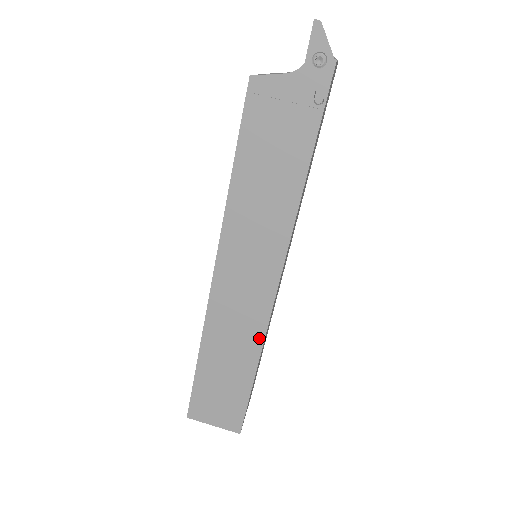
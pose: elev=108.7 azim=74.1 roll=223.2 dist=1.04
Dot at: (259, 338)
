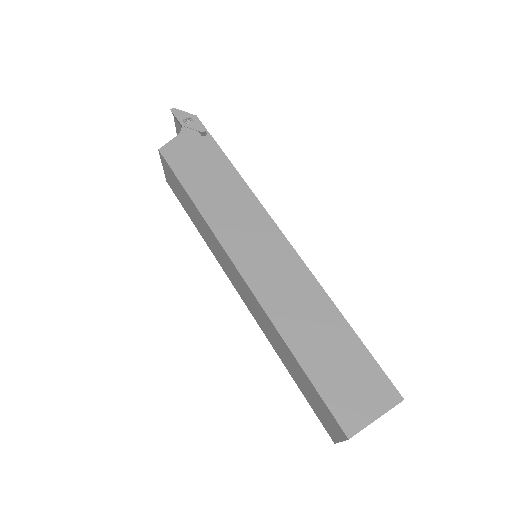
Dot at: (315, 287)
